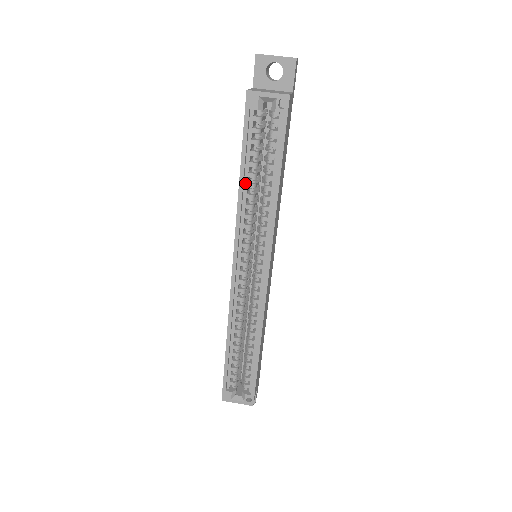
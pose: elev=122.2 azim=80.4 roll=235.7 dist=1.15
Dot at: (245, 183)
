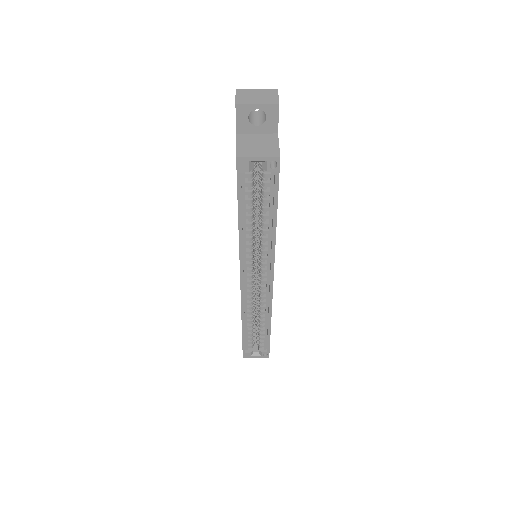
Dot at: (243, 224)
